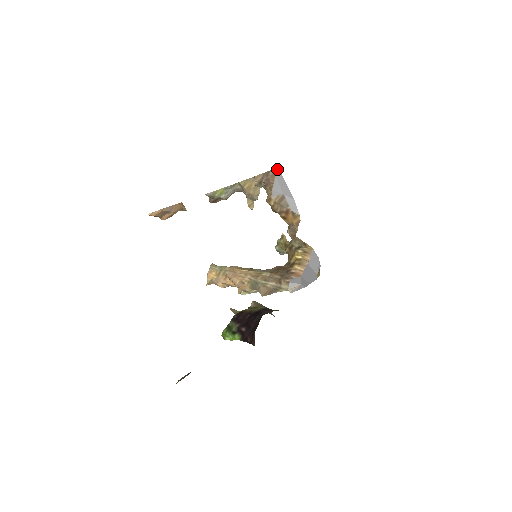
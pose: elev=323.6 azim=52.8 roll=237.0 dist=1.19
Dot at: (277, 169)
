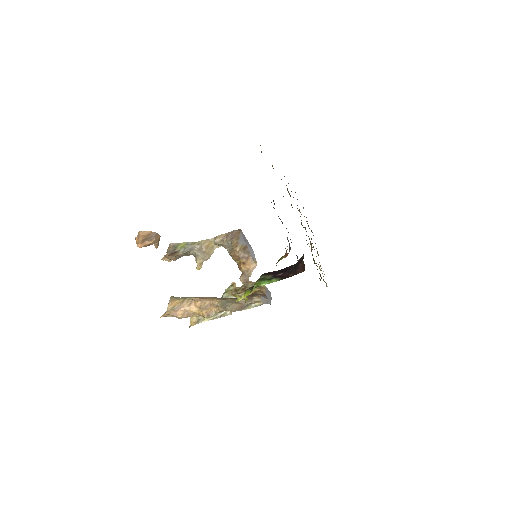
Dot at: (240, 230)
